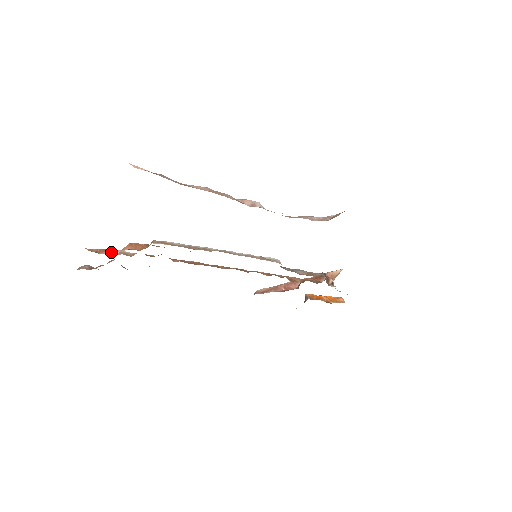
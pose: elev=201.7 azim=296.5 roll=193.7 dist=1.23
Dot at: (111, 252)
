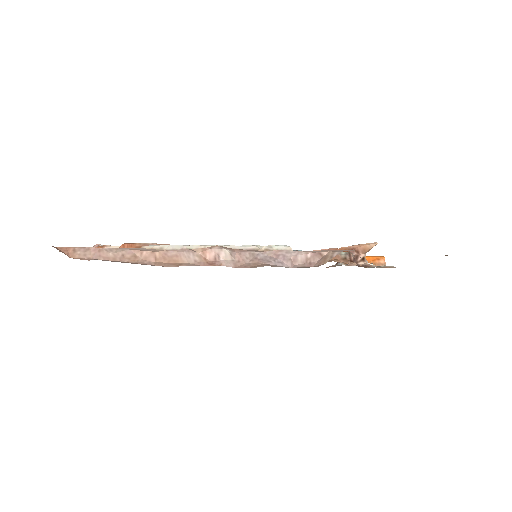
Dot at: occluded
